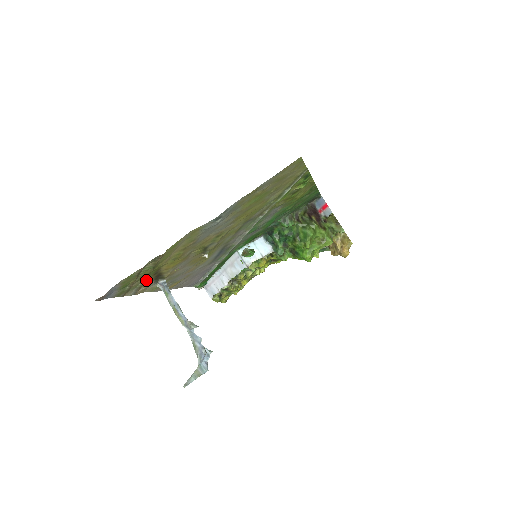
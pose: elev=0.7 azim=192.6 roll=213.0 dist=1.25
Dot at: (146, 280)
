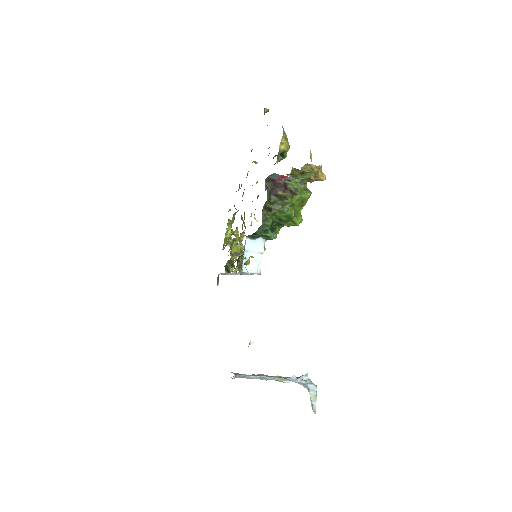
Dot at: occluded
